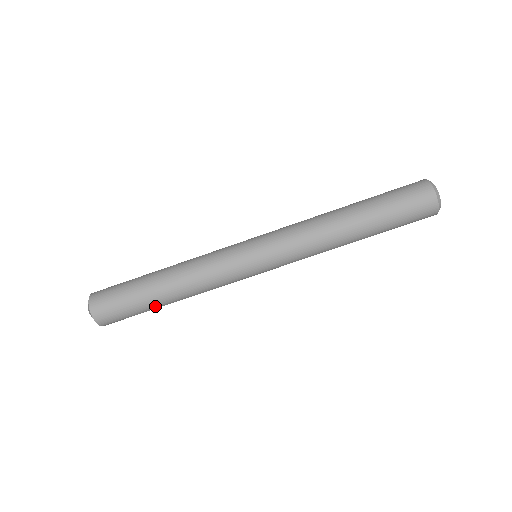
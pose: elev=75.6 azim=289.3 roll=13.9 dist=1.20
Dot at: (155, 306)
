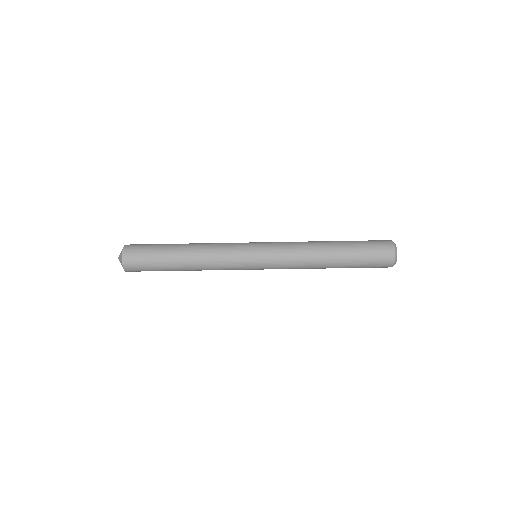
Dot at: (171, 269)
